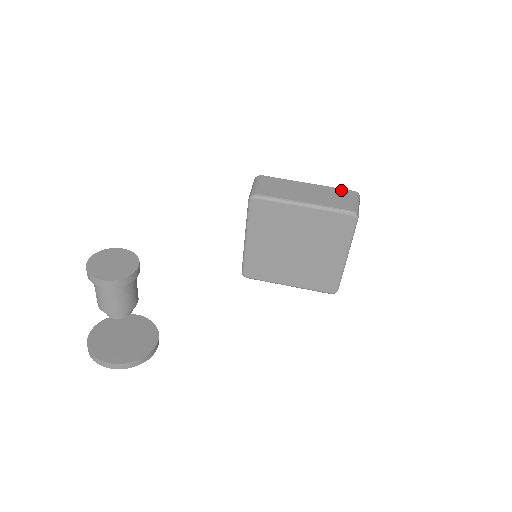
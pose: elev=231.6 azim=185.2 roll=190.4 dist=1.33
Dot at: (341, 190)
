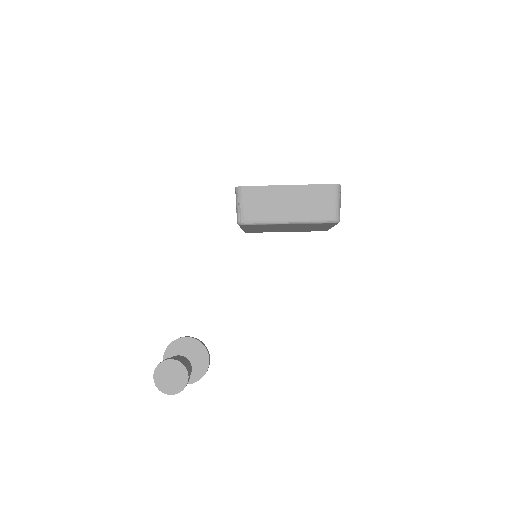
Dot at: (322, 187)
